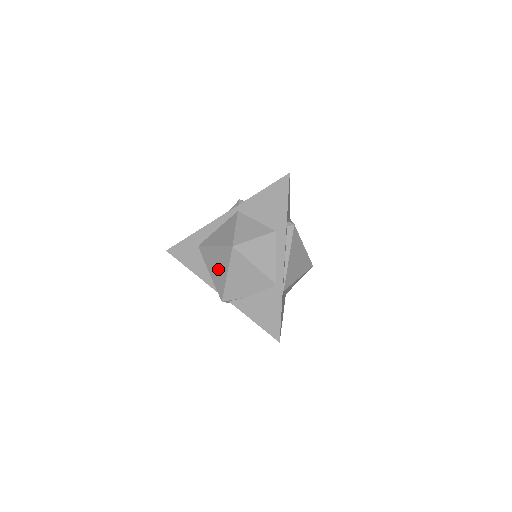
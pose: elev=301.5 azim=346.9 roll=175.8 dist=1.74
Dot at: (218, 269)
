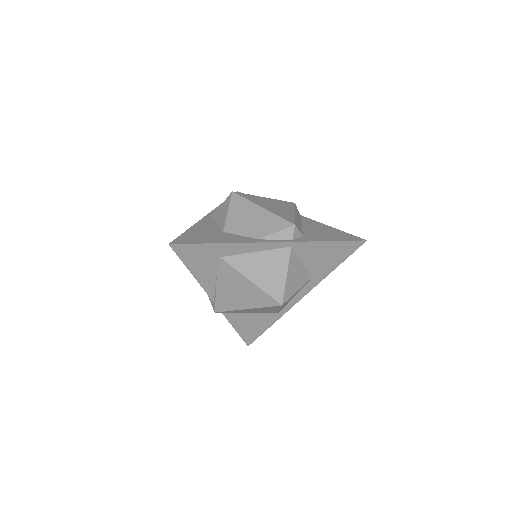
Dot at: (237, 296)
